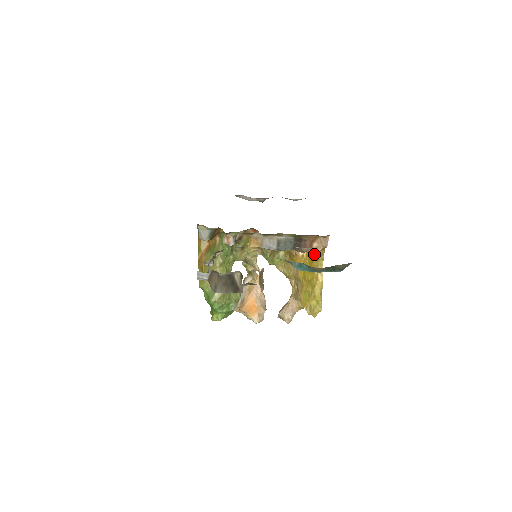
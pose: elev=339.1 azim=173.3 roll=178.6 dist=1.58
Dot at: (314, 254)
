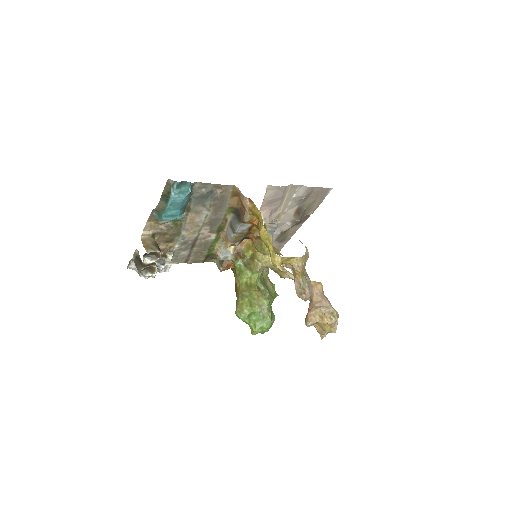
Dot at: (252, 212)
